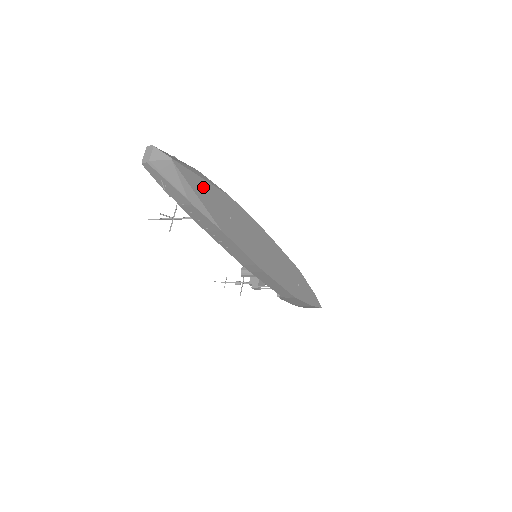
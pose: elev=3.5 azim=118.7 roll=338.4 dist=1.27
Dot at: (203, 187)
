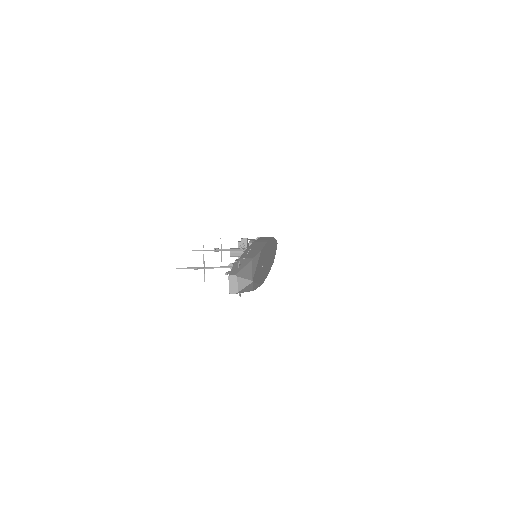
Dot at: (257, 271)
